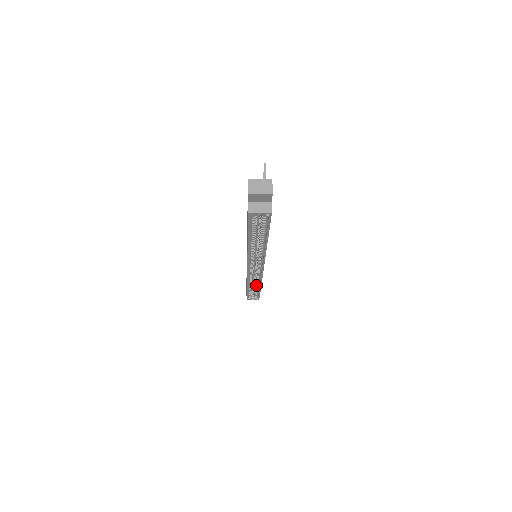
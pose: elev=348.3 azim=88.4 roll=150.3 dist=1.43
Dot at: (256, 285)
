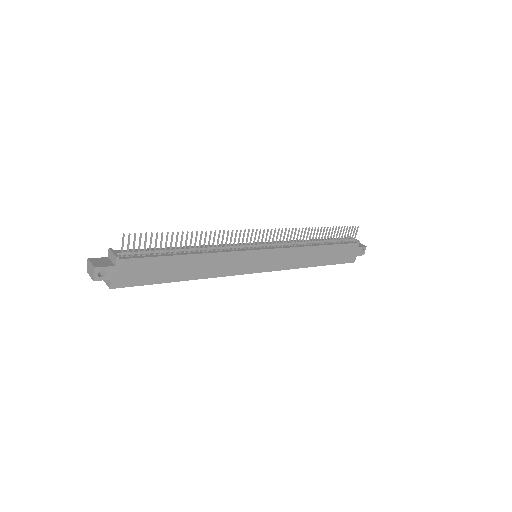
Dot at: occluded
